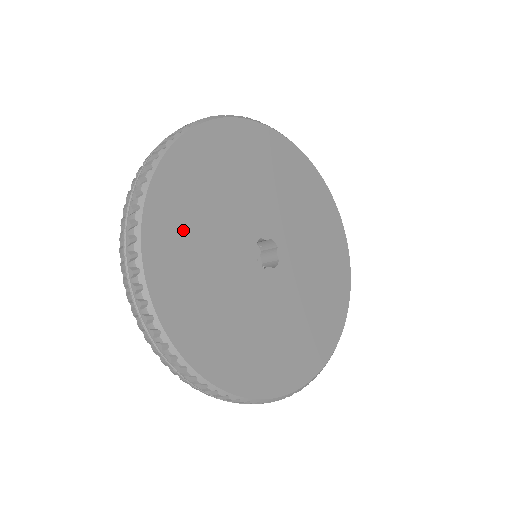
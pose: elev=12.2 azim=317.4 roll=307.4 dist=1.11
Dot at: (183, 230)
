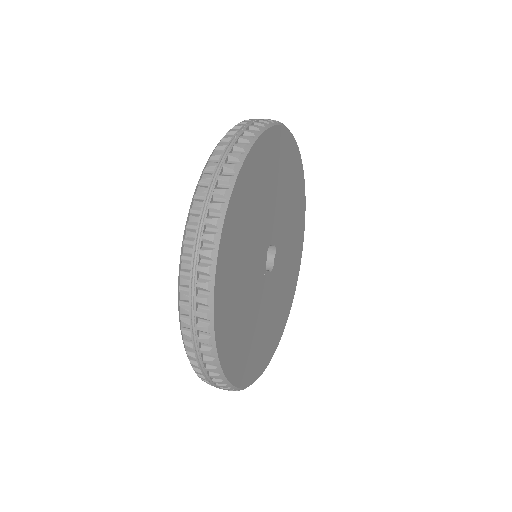
Dot at: (251, 350)
